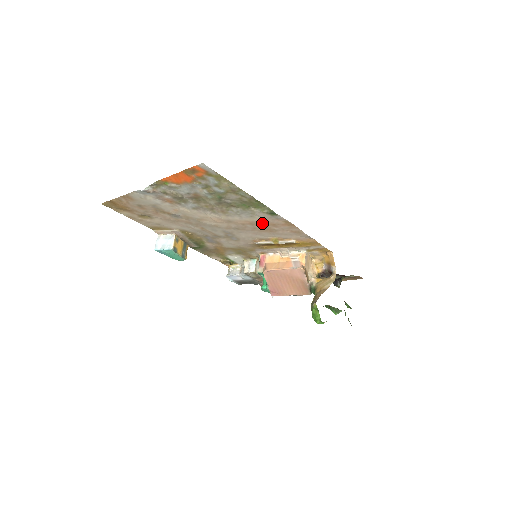
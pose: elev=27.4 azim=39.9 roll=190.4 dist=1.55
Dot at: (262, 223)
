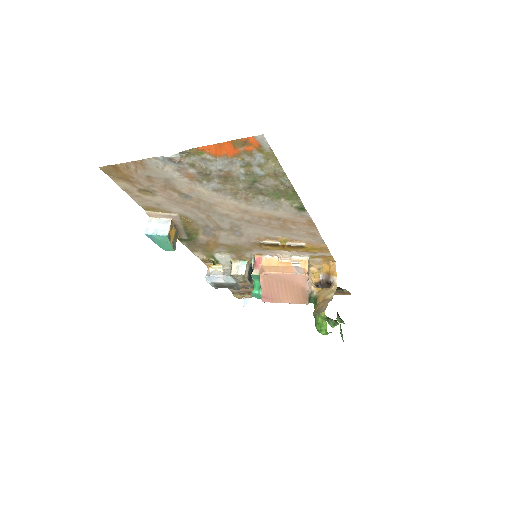
Dot at: (282, 219)
